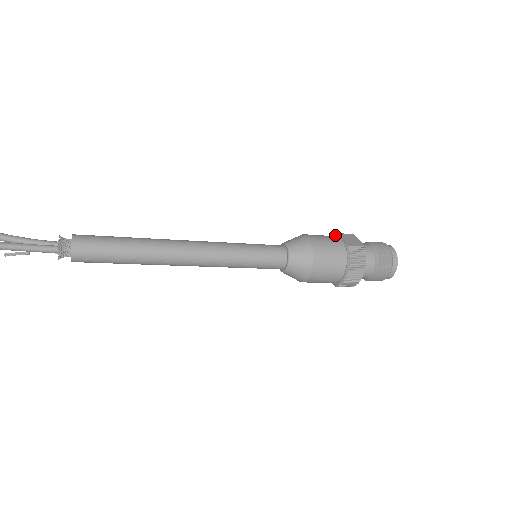
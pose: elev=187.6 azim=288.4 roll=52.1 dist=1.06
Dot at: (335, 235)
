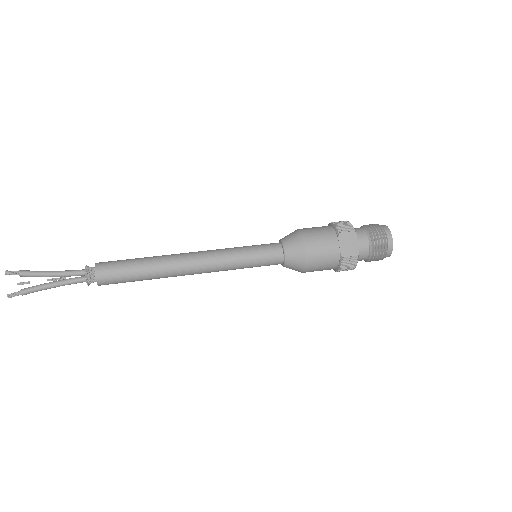
Dot at: (336, 232)
